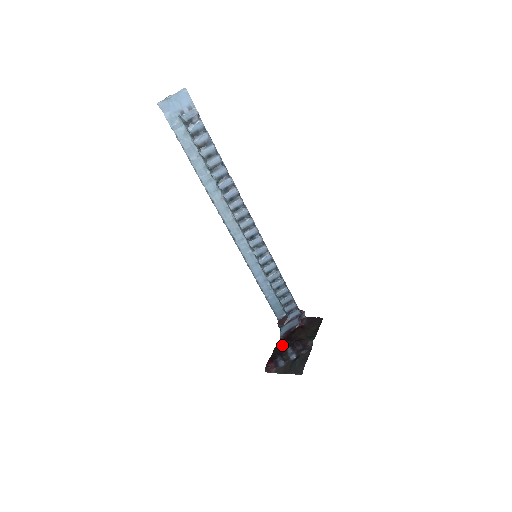
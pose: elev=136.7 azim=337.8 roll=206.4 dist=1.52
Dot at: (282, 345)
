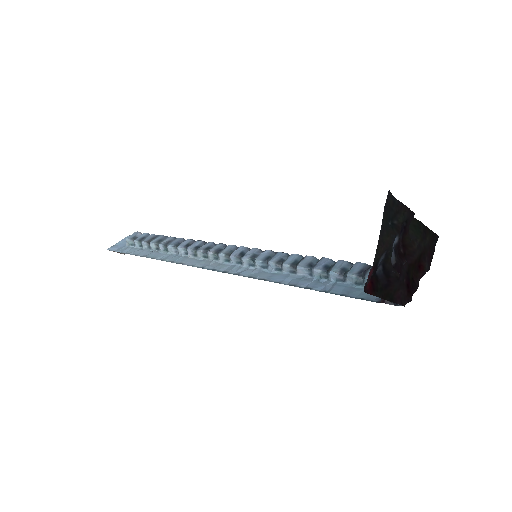
Dot at: (398, 289)
